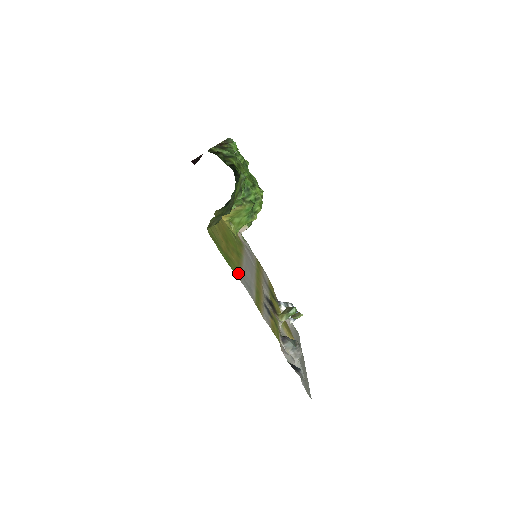
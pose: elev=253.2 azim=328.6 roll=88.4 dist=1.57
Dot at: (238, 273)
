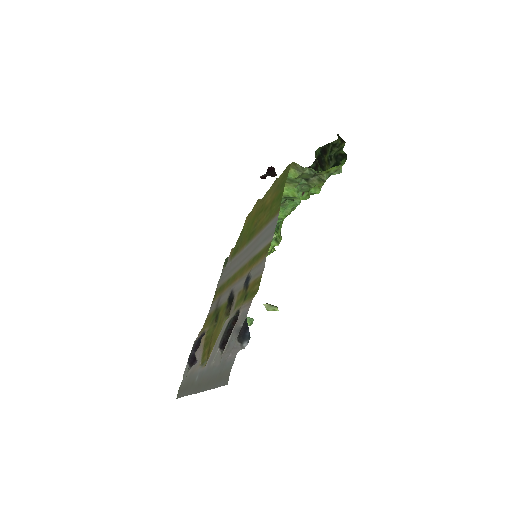
Dot at: (273, 215)
